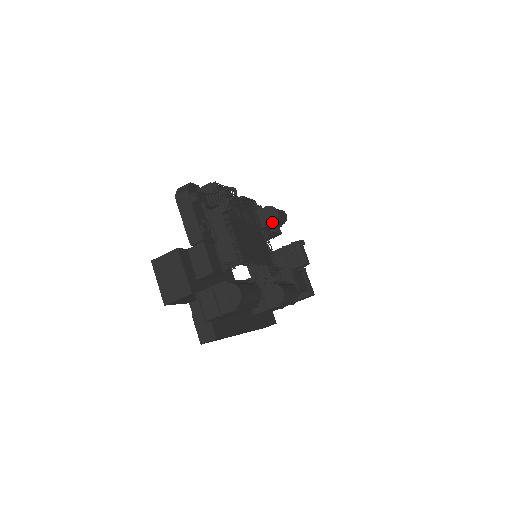
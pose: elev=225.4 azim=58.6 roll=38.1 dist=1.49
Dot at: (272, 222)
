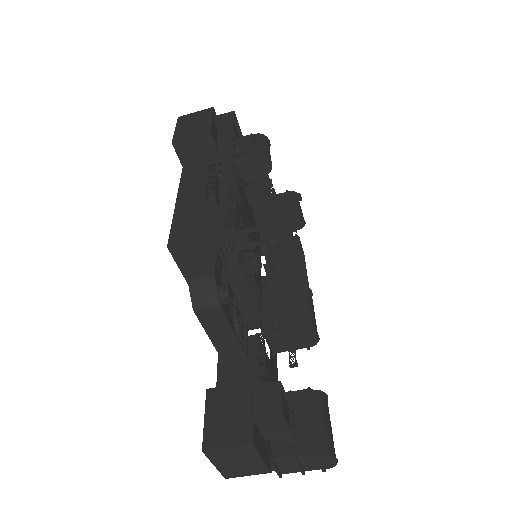
Dot at: (262, 177)
